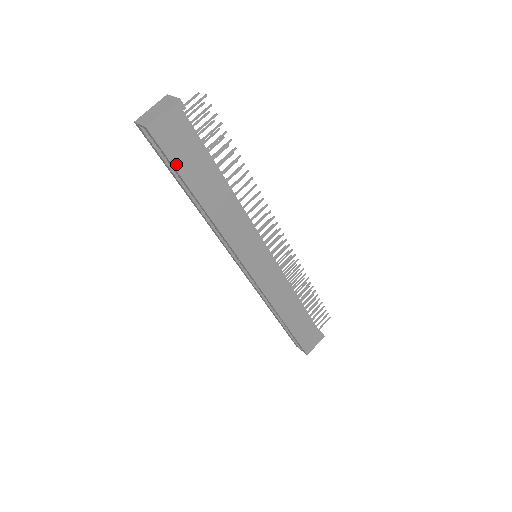
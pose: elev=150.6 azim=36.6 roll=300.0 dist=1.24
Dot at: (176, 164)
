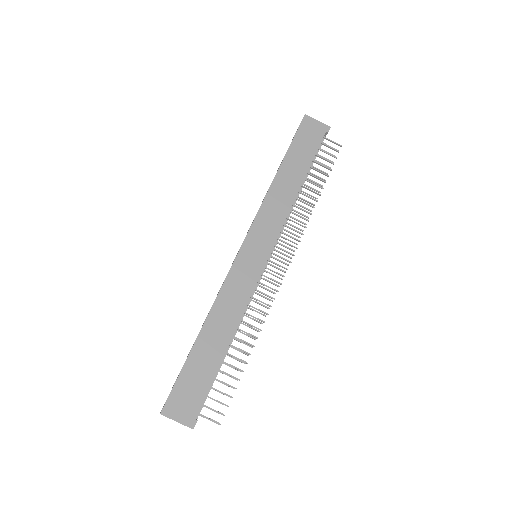
Dot at: (295, 140)
